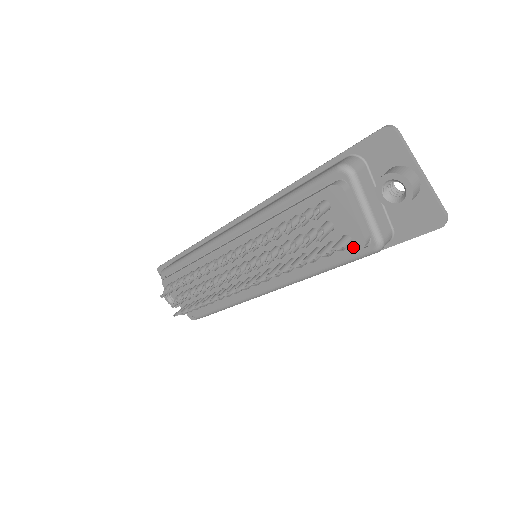
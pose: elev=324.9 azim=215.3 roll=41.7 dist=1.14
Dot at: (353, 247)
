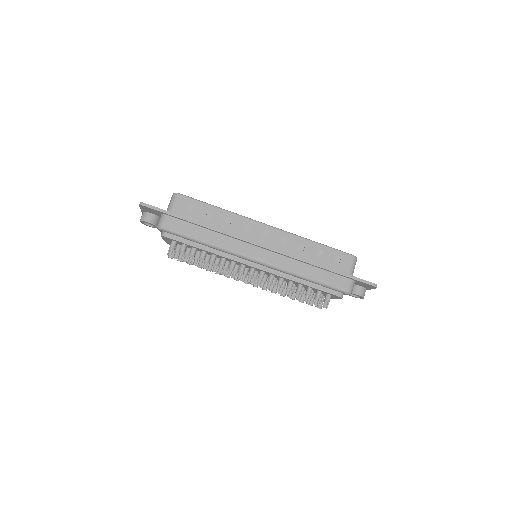
Dot at: occluded
